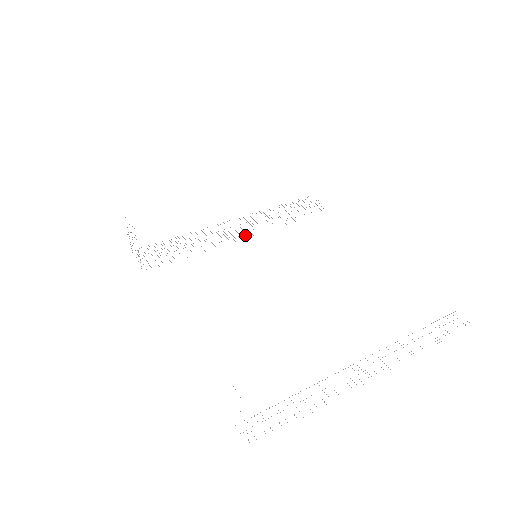
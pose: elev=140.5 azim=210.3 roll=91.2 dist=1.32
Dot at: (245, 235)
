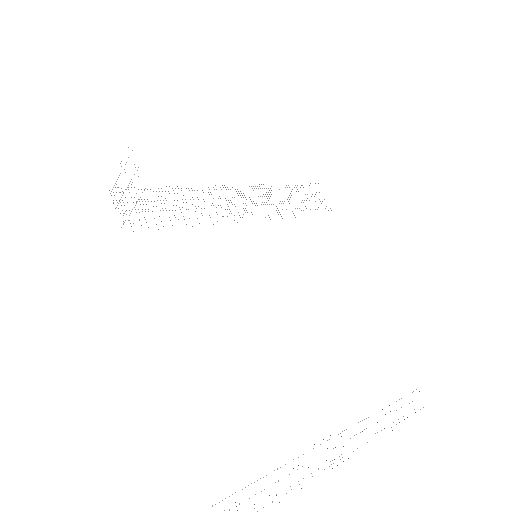
Dot at: occluded
